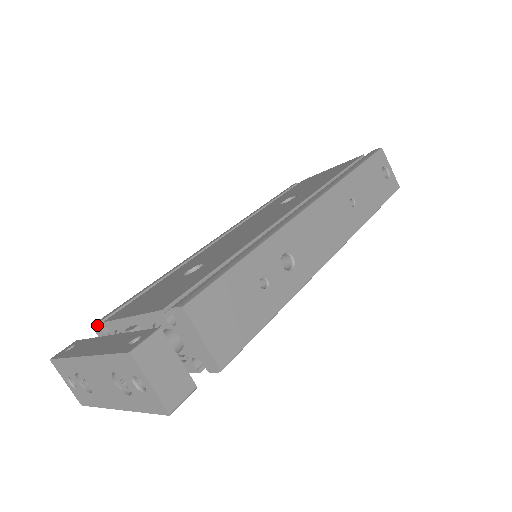
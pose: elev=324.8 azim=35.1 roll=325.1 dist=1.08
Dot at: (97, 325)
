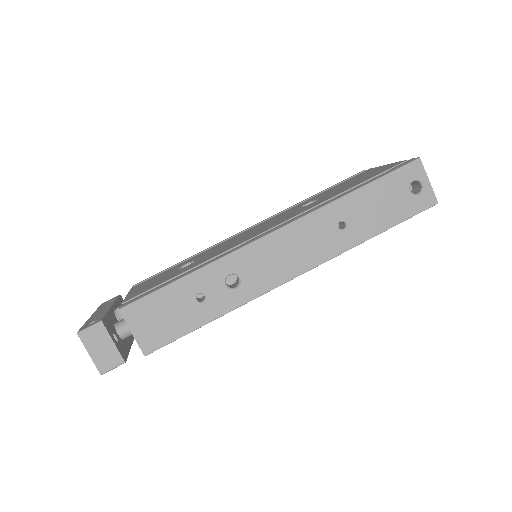
Dot at: occluded
